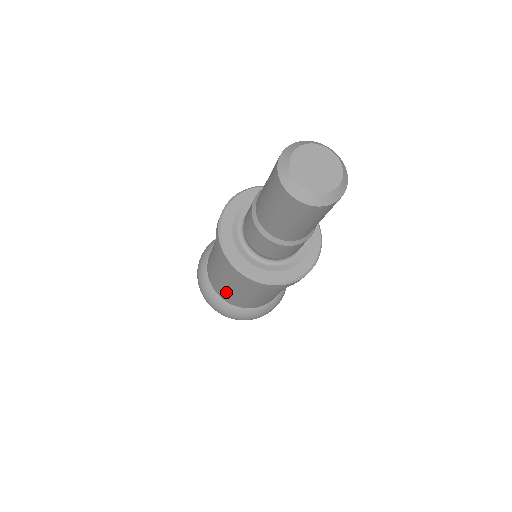
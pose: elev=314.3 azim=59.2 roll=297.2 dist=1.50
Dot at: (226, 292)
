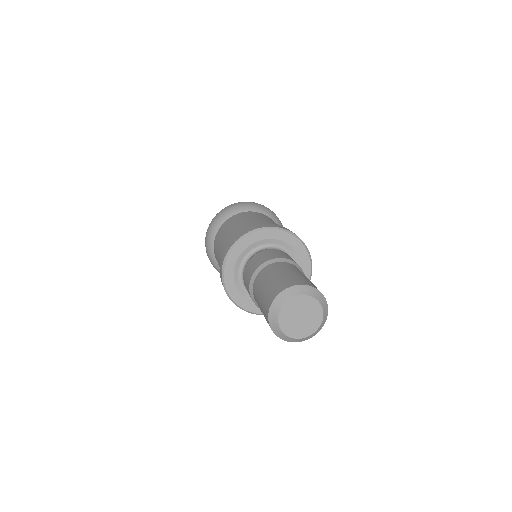
Dot at: occluded
